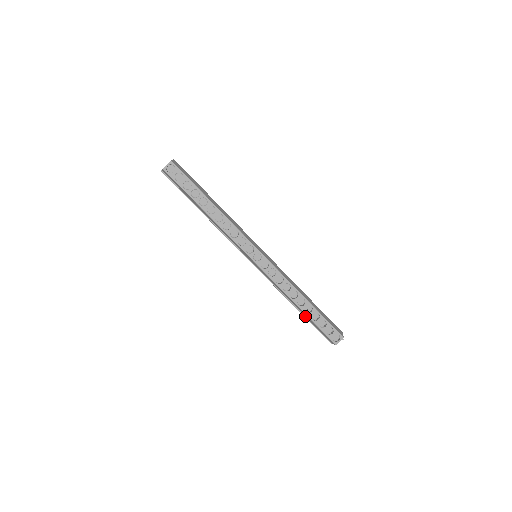
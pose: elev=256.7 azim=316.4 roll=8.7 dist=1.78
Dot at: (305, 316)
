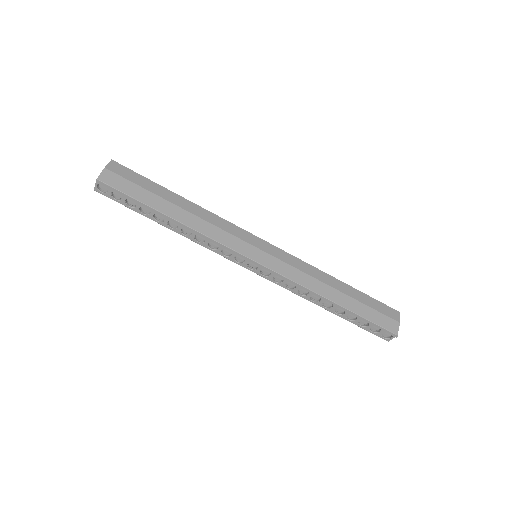
Dot at: occluded
